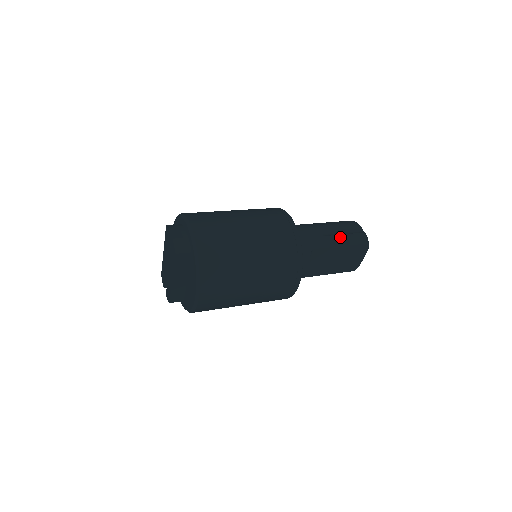
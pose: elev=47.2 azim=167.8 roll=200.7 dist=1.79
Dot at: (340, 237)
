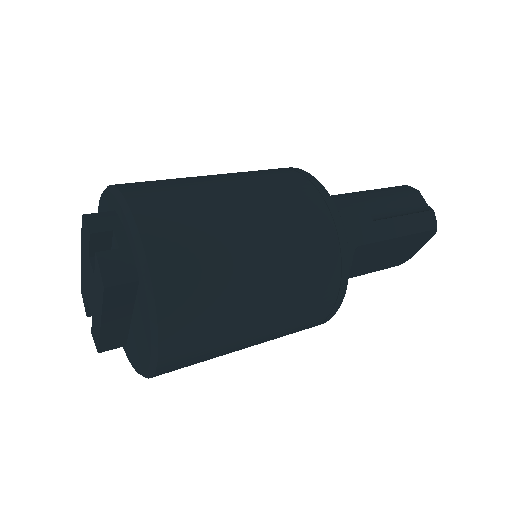
Dot at: (398, 221)
